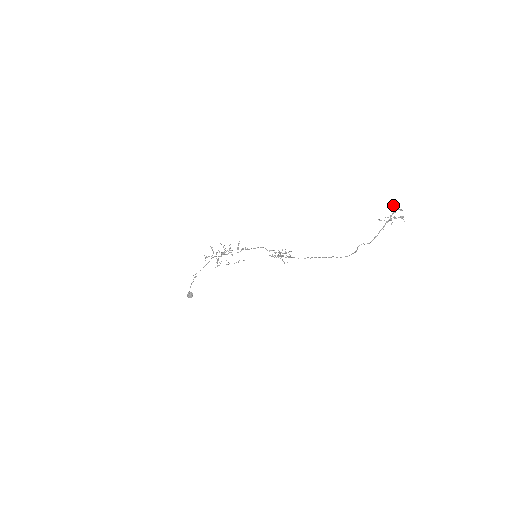
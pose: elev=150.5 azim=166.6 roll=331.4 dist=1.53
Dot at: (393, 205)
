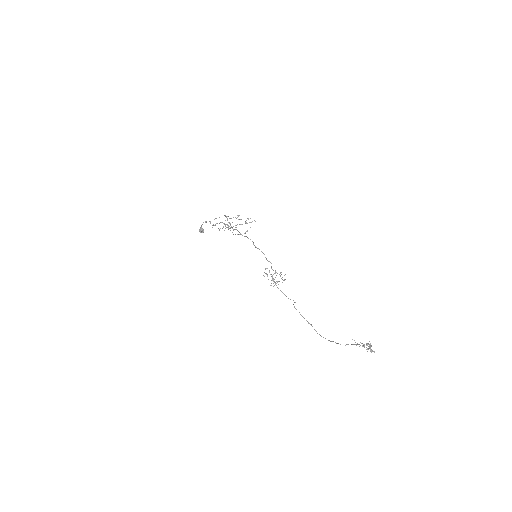
Dot at: (366, 345)
